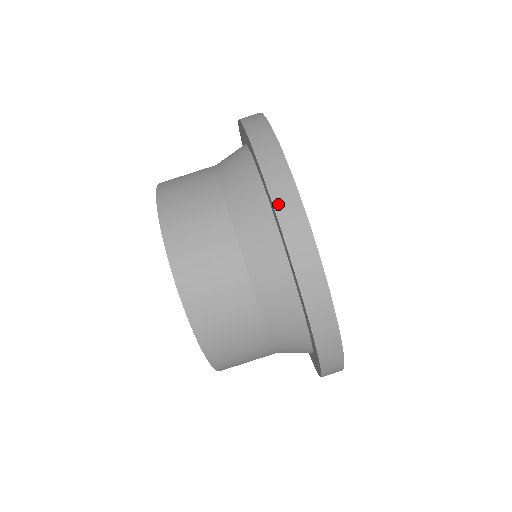
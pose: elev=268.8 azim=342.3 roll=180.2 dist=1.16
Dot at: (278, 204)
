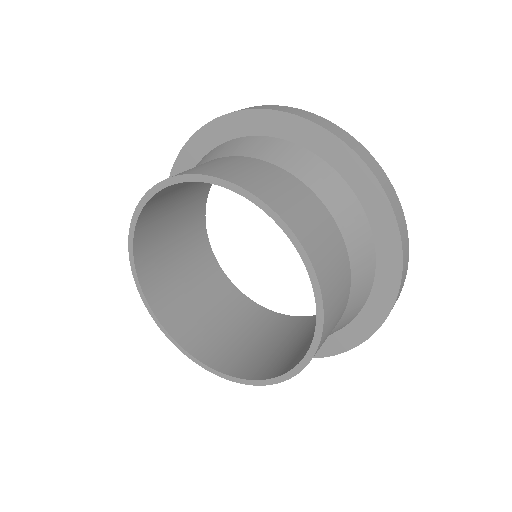
Dot at: occluded
